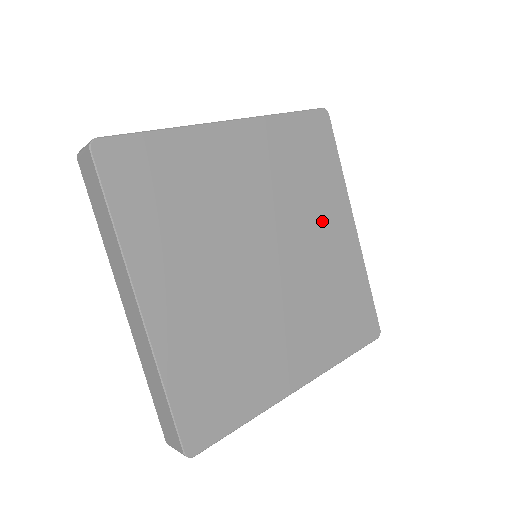
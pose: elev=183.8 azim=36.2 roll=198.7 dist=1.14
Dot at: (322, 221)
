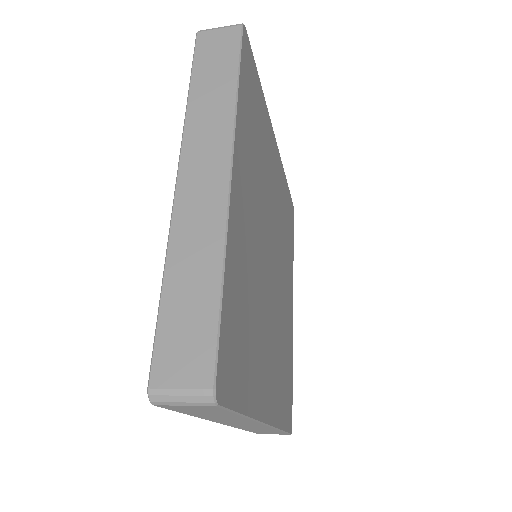
Dot at: (286, 278)
